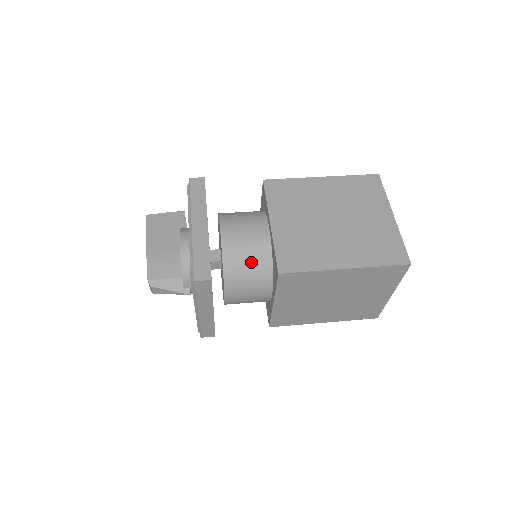
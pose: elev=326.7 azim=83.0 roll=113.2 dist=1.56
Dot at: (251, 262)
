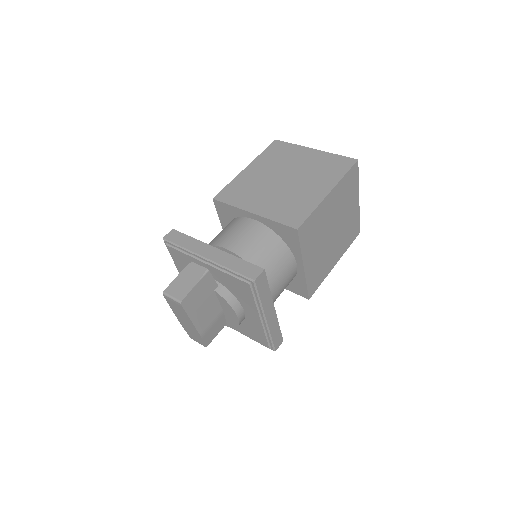
Dot at: occluded
